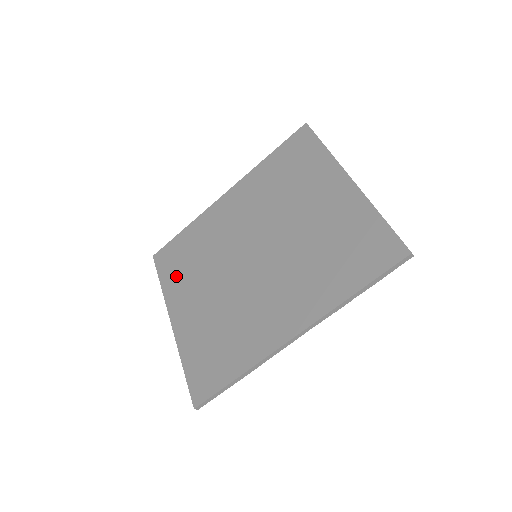
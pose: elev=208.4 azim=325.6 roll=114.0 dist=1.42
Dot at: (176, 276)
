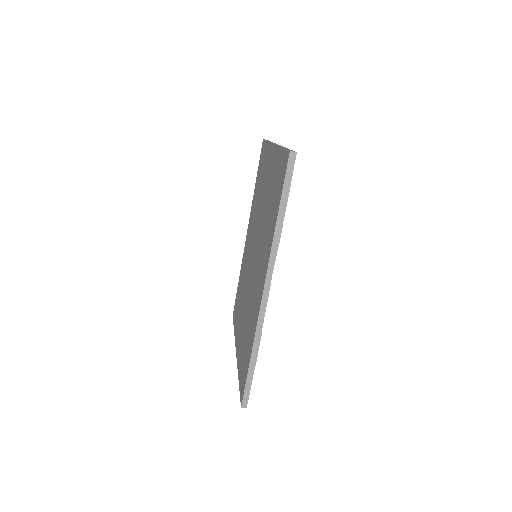
Dot at: (237, 316)
